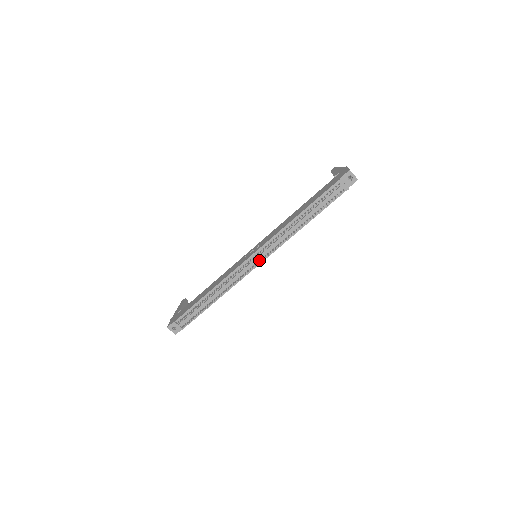
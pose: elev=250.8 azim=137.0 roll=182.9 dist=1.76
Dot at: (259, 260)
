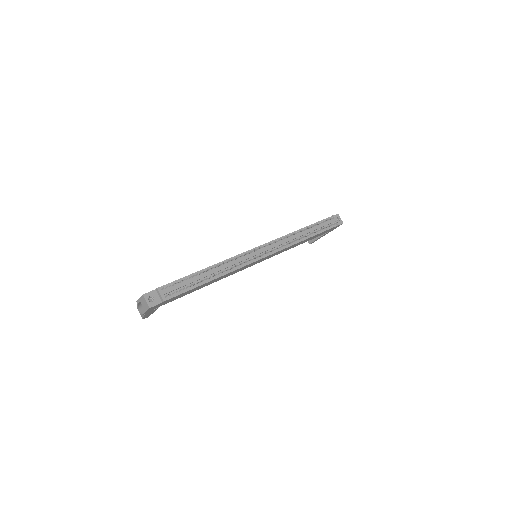
Dot at: (264, 254)
